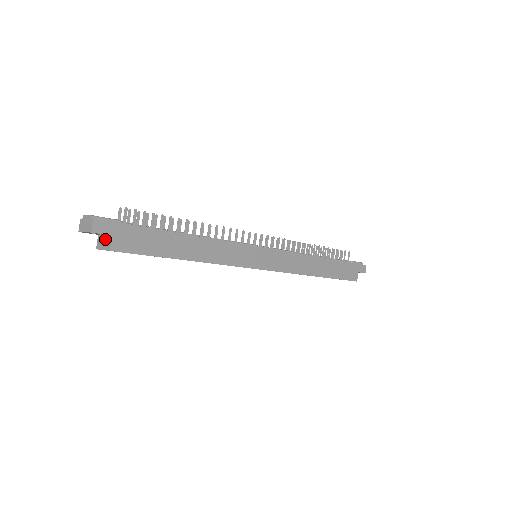
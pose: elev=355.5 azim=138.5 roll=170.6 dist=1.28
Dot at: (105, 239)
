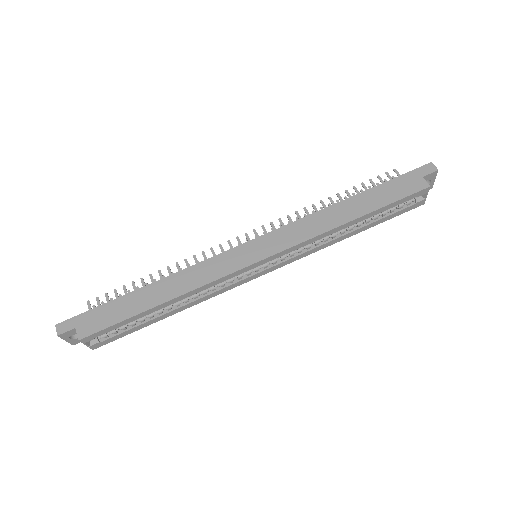
Dot at: occluded
